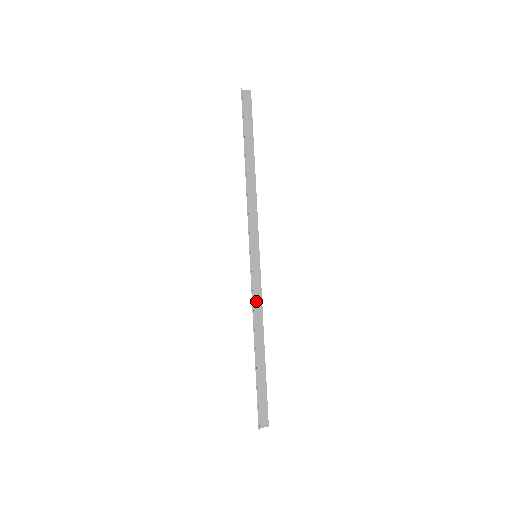
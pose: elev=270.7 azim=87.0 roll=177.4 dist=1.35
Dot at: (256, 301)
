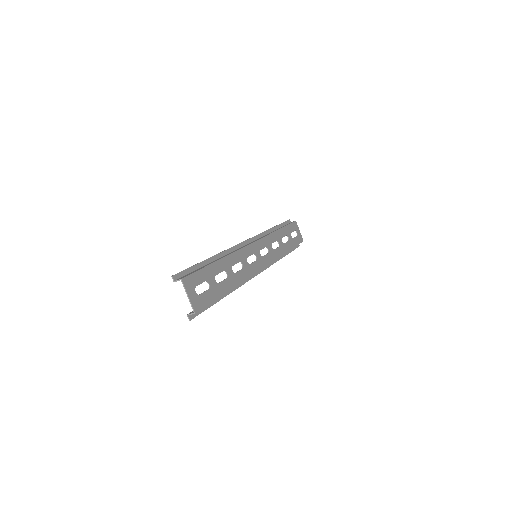
Dot at: occluded
